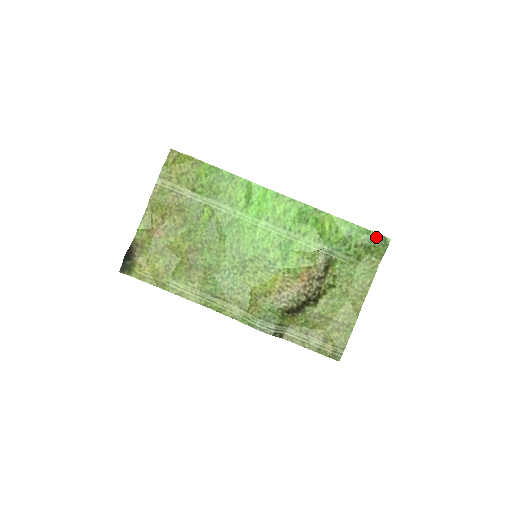
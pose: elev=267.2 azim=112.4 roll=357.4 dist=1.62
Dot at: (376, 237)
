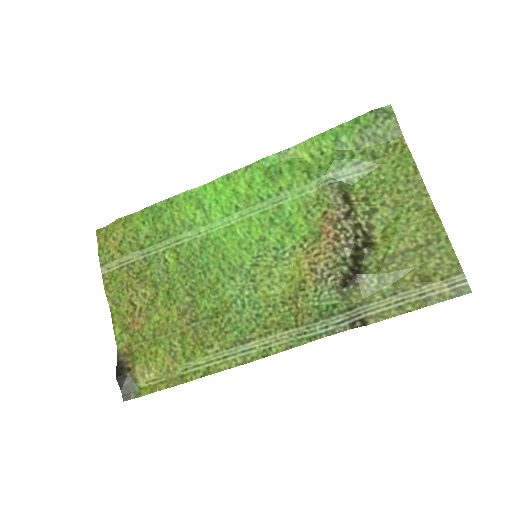
Dot at: (370, 117)
